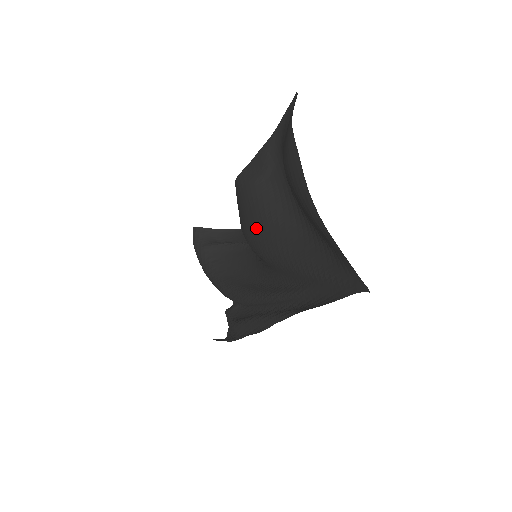
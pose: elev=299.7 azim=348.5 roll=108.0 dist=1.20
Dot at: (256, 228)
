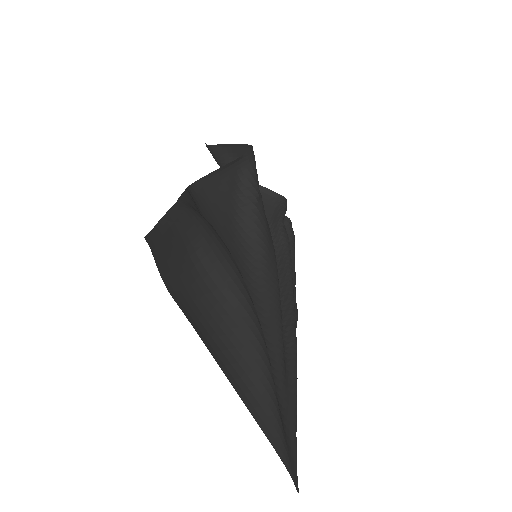
Dot at: occluded
